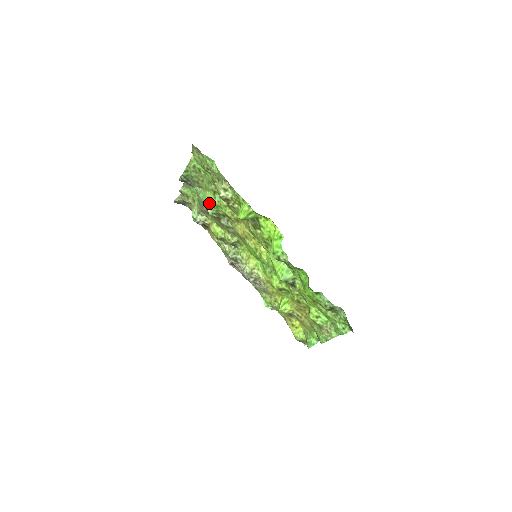
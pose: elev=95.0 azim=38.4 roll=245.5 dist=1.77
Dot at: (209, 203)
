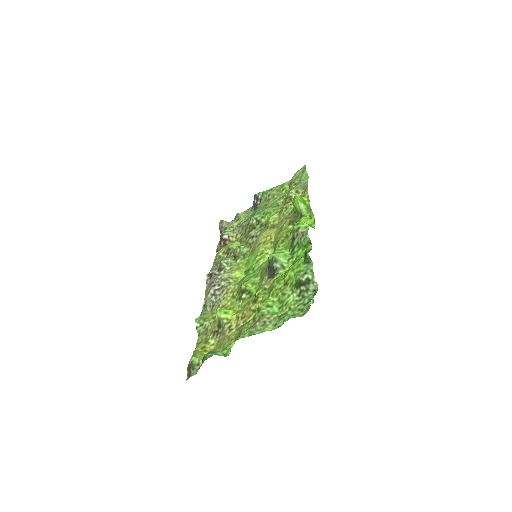
Dot at: (263, 211)
